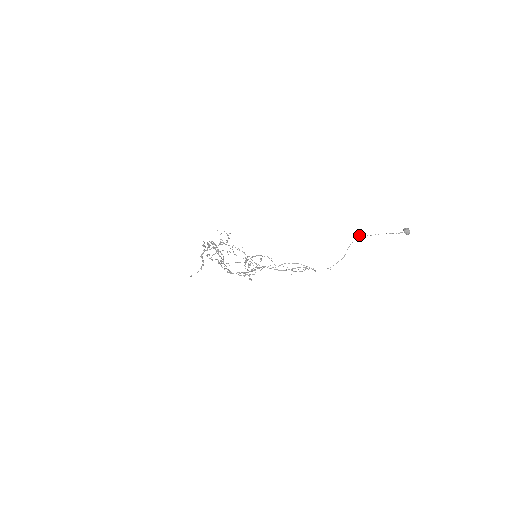
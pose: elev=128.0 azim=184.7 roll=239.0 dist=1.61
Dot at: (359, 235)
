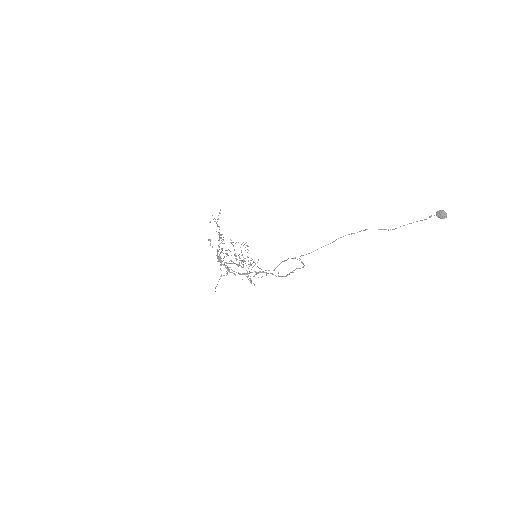
Dot at: occluded
